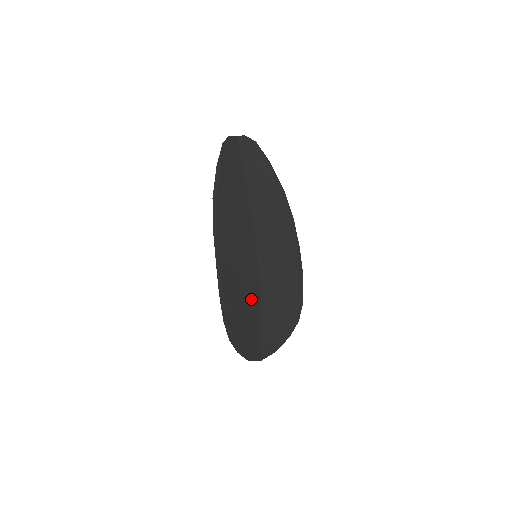
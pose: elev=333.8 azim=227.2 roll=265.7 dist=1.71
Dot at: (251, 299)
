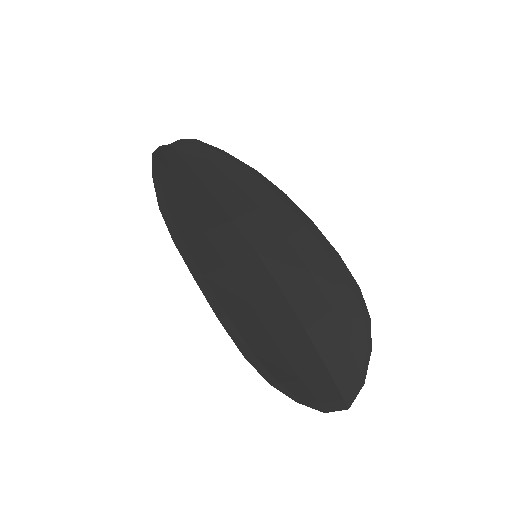
Dot at: (277, 313)
